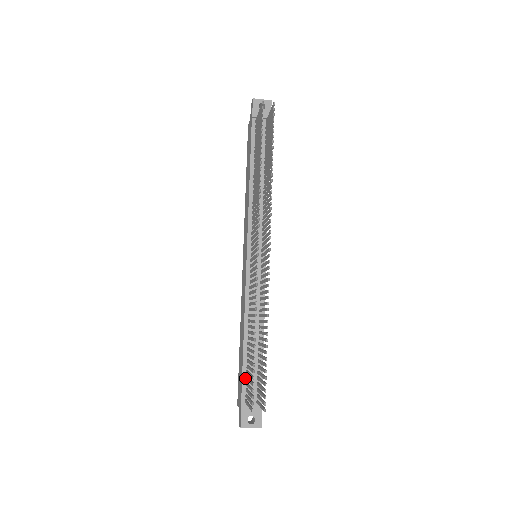
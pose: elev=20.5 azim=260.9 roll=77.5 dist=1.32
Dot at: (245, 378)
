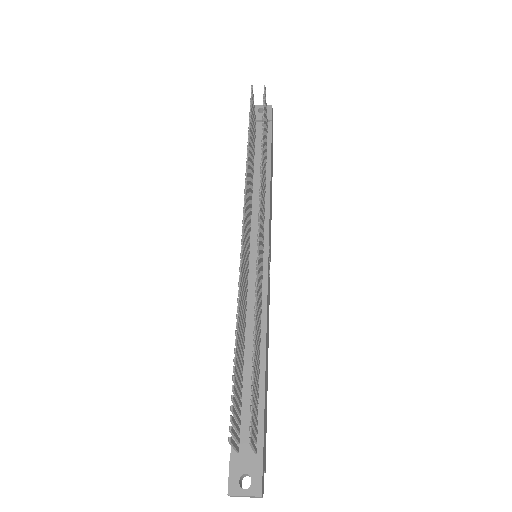
Dot at: occluded
